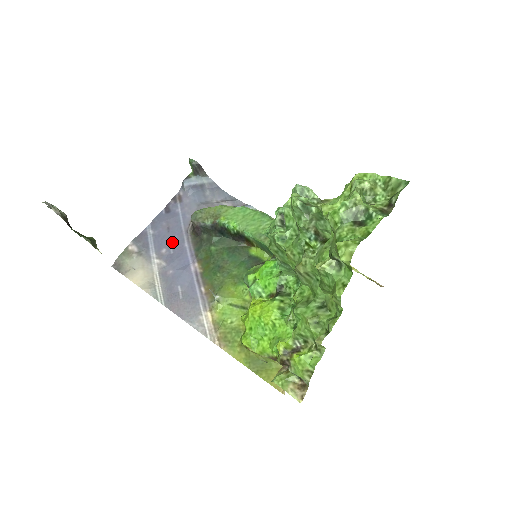
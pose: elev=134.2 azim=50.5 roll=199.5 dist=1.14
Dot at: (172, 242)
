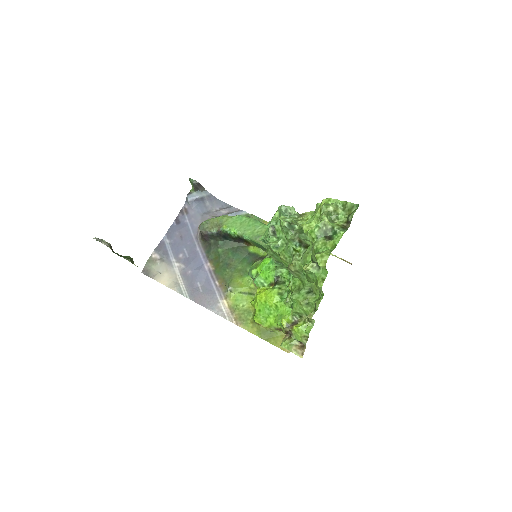
Dot at: (186, 248)
